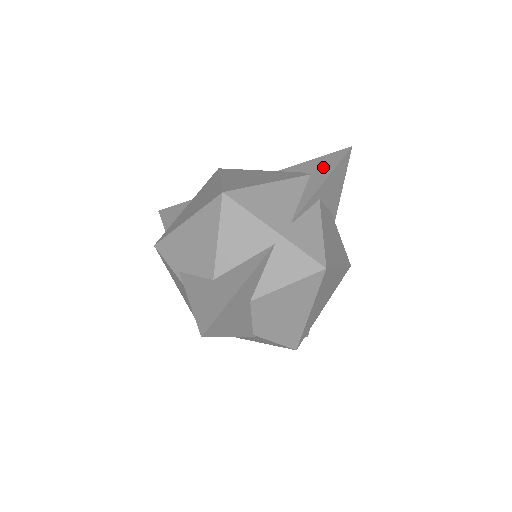
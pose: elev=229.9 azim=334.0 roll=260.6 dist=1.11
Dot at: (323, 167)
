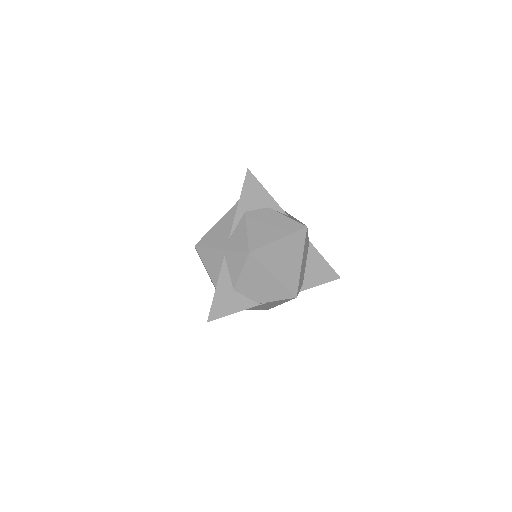
Dot at: occluded
